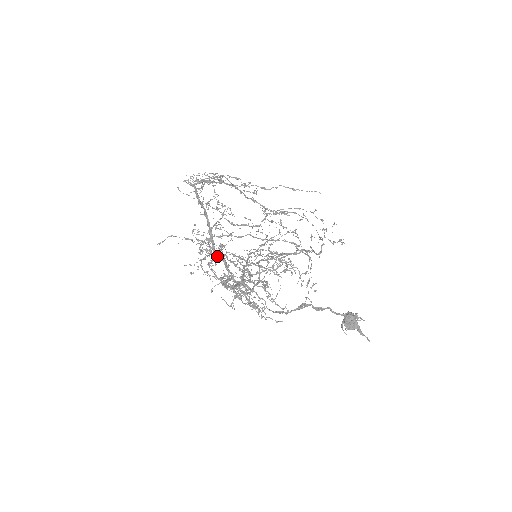
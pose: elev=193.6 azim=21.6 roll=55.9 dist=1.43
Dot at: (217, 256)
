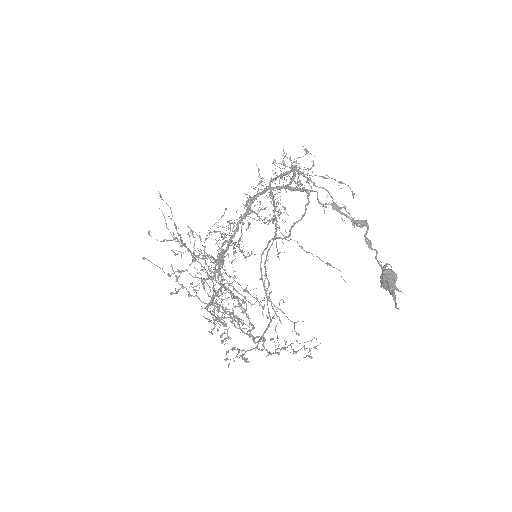
Dot at: (292, 169)
